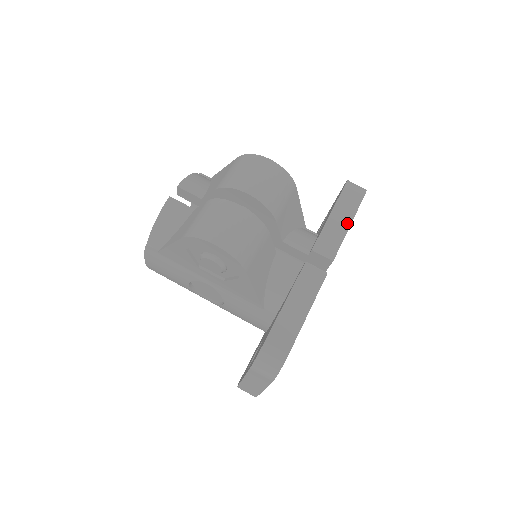
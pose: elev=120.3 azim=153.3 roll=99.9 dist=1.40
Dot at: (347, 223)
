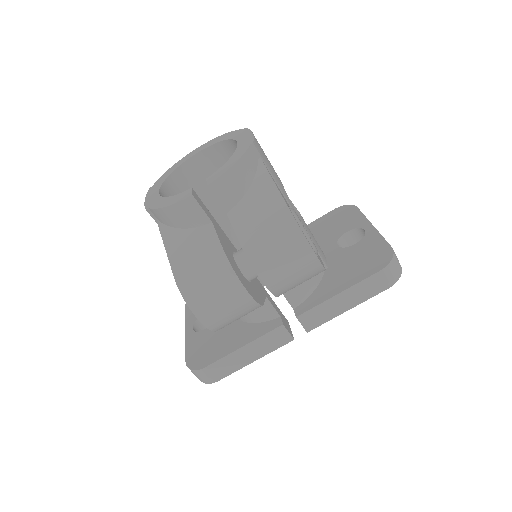
Dot at: (349, 306)
